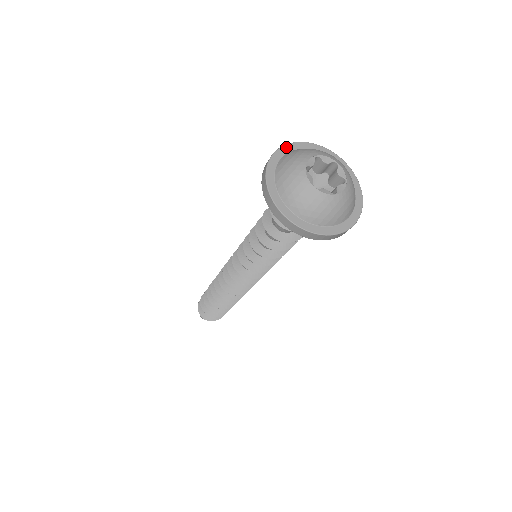
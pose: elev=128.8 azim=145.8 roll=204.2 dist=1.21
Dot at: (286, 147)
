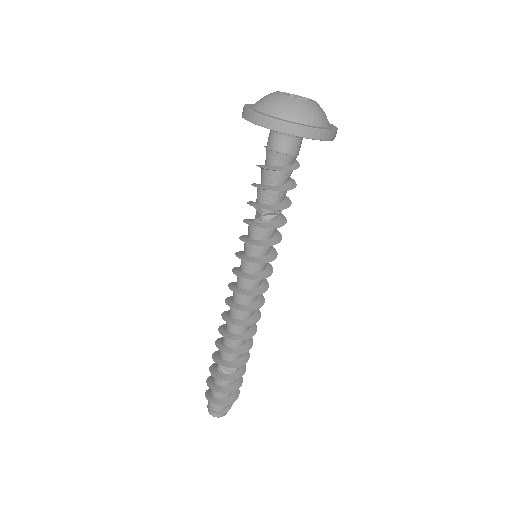
Dot at: (247, 105)
